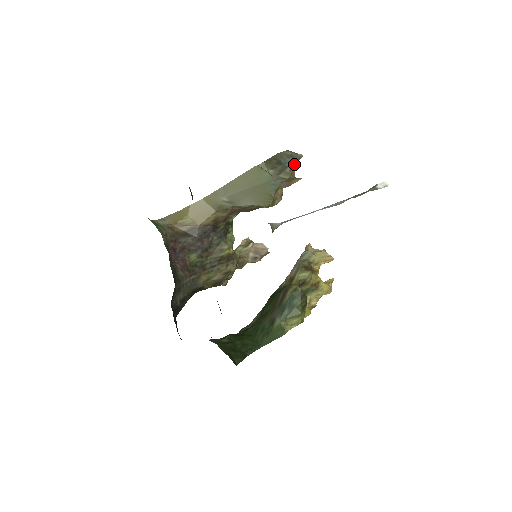
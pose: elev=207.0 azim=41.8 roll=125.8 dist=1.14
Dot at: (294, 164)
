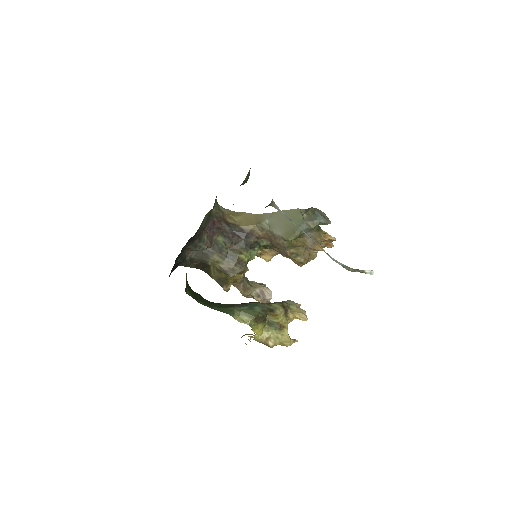
Dot at: (322, 222)
